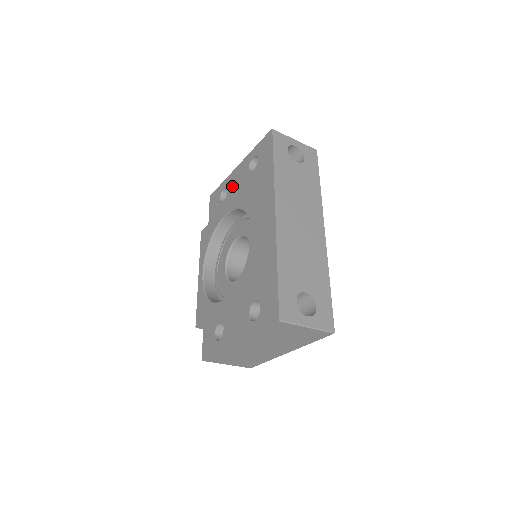
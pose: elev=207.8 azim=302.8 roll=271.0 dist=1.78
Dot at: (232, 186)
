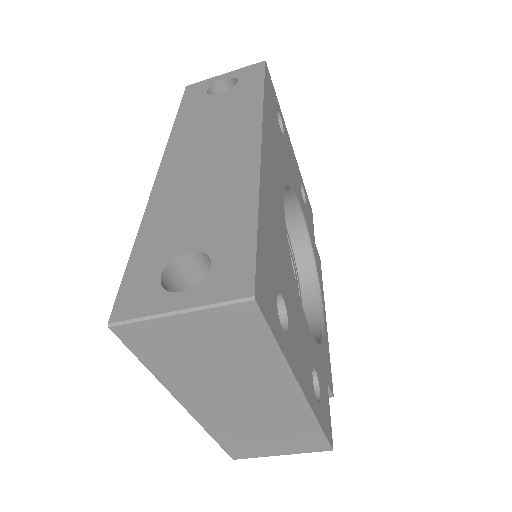
Dot at: occluded
